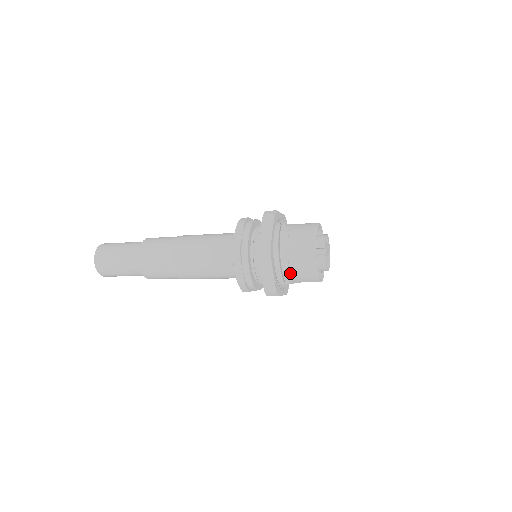
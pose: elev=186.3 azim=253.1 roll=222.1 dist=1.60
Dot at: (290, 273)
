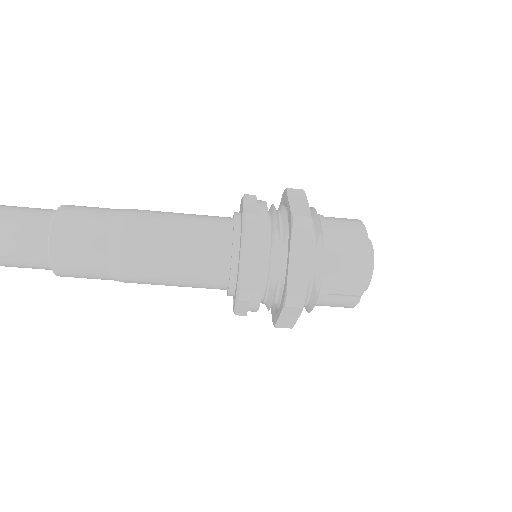
Dot at: (326, 228)
